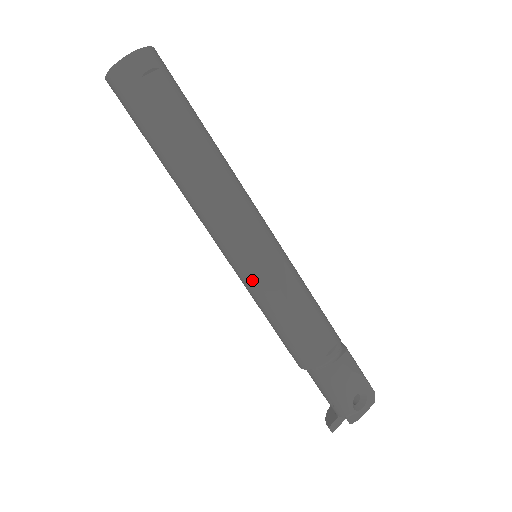
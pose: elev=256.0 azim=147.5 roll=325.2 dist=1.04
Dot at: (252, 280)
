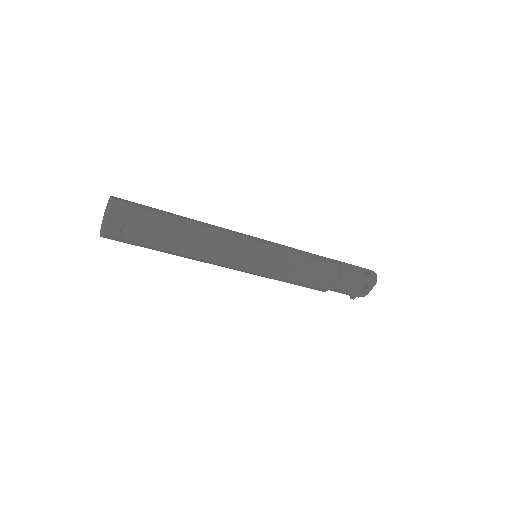
Dot at: occluded
